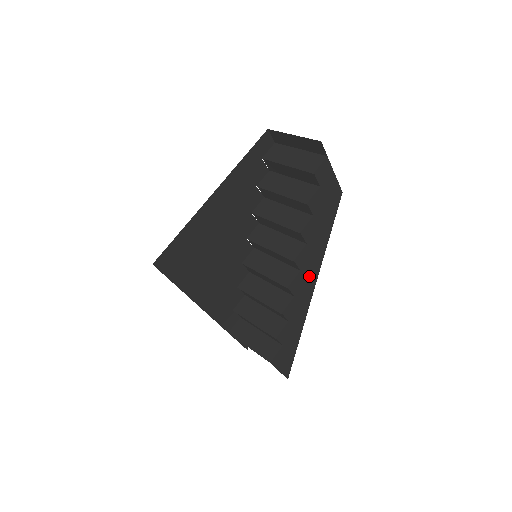
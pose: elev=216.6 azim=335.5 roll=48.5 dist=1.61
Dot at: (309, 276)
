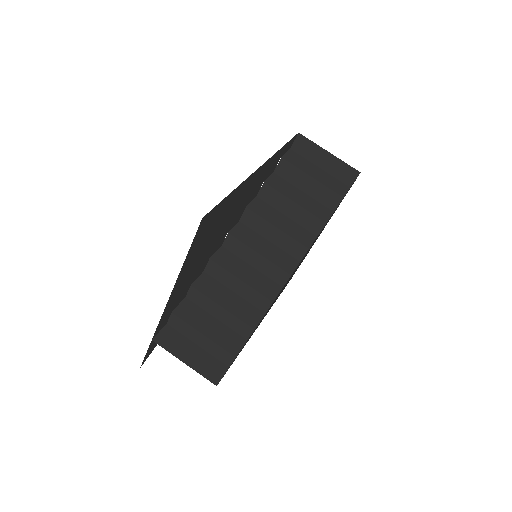
Dot at: occluded
